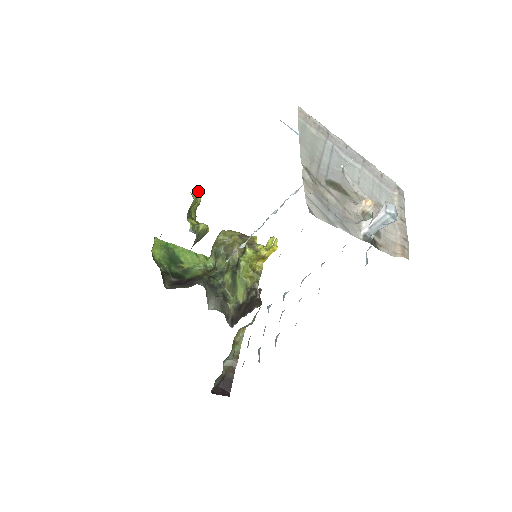
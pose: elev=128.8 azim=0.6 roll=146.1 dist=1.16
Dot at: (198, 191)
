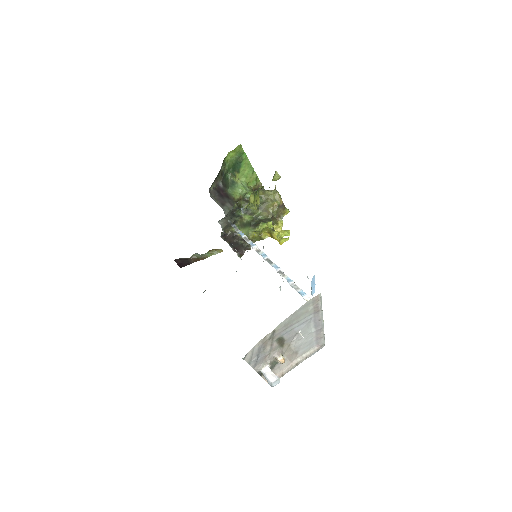
Dot at: (274, 190)
